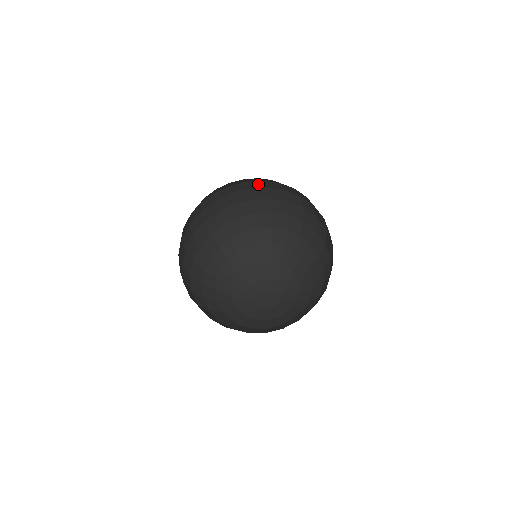
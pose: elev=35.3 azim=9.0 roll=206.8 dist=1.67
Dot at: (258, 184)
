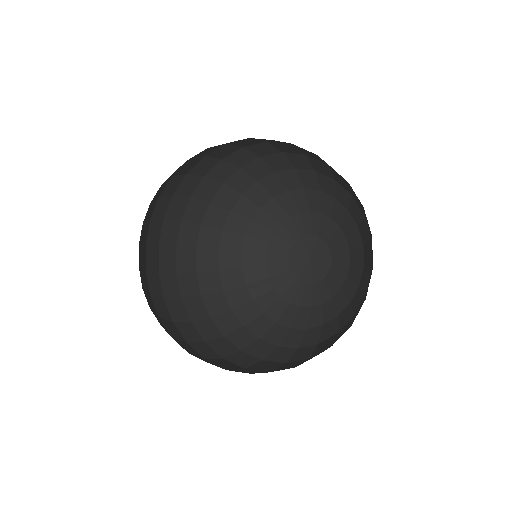
Dot at: (173, 184)
